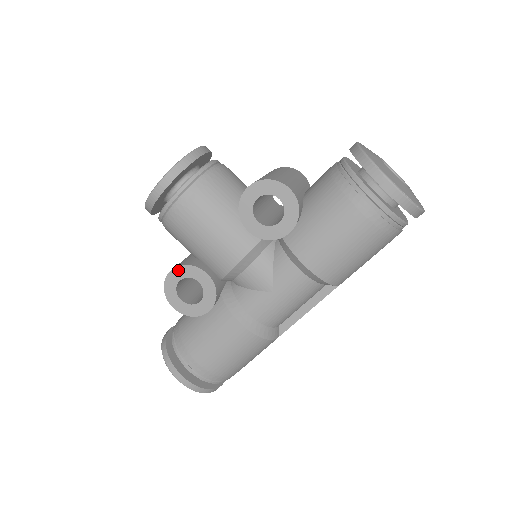
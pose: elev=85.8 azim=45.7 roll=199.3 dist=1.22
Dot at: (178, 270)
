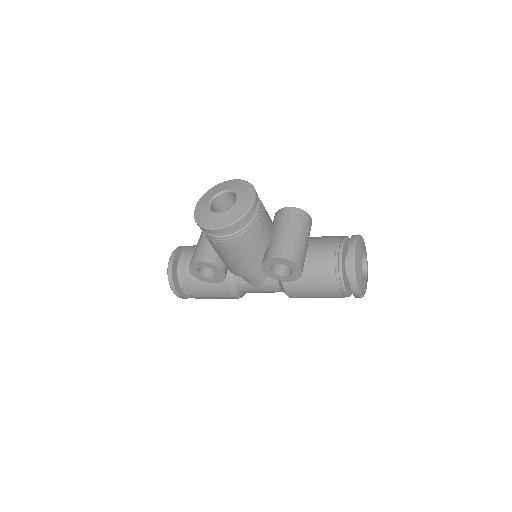
Dot at: (205, 263)
